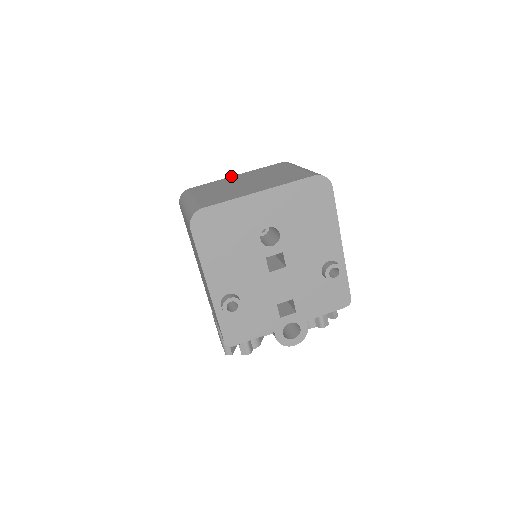
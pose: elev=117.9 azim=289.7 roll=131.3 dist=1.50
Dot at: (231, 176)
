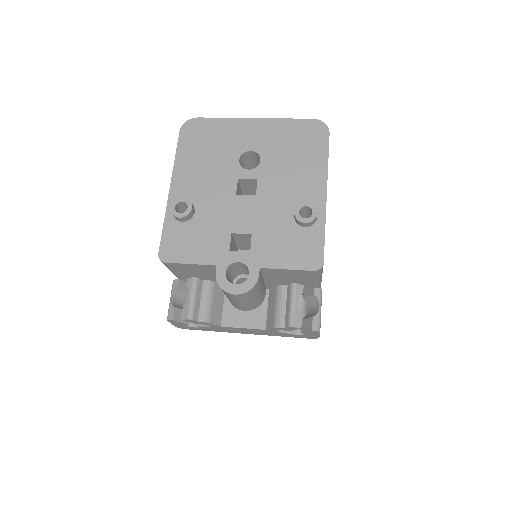
Dot at: occluded
